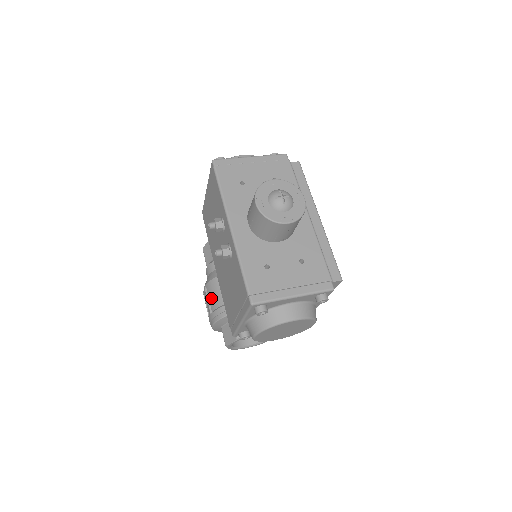
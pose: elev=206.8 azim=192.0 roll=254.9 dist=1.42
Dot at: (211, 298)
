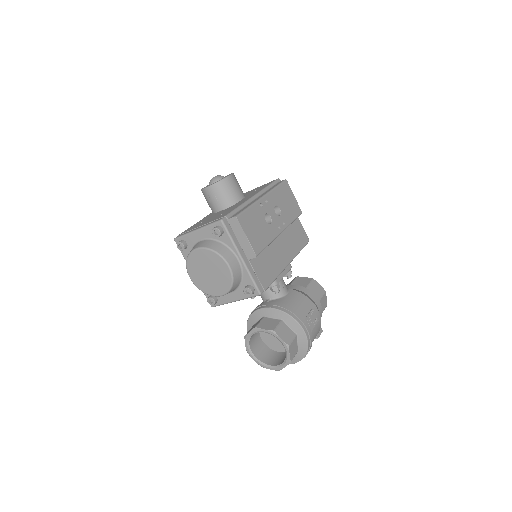
Dot at: occluded
